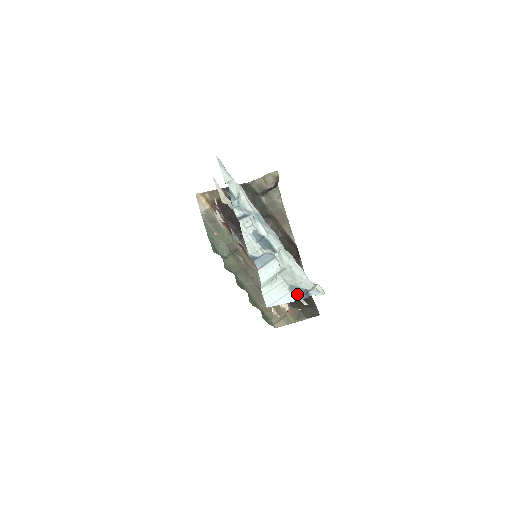
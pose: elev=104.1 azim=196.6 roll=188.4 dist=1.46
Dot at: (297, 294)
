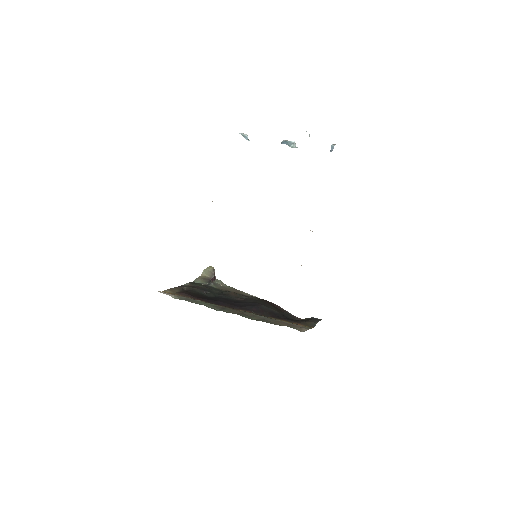
Dot at: occluded
